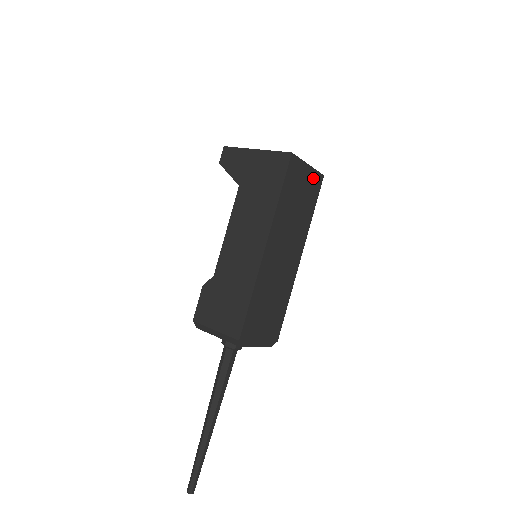
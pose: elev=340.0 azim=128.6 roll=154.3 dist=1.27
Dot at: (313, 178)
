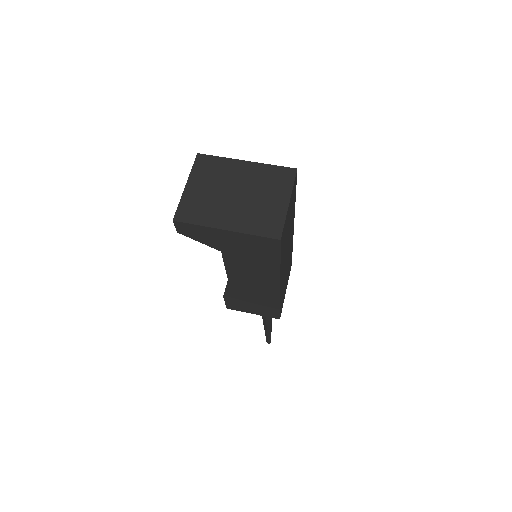
Dot at: (292, 194)
